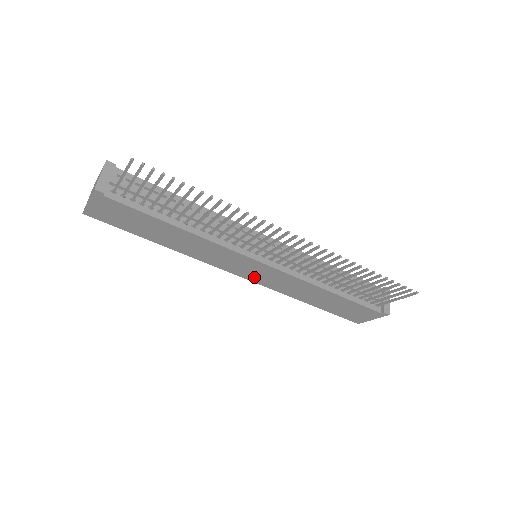
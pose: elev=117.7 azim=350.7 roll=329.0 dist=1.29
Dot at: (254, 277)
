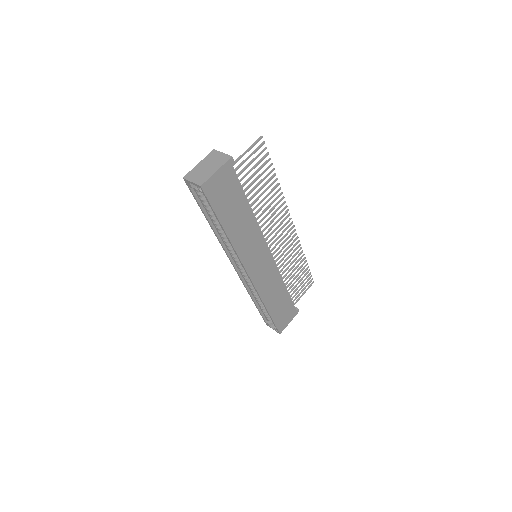
Dot at: (256, 275)
